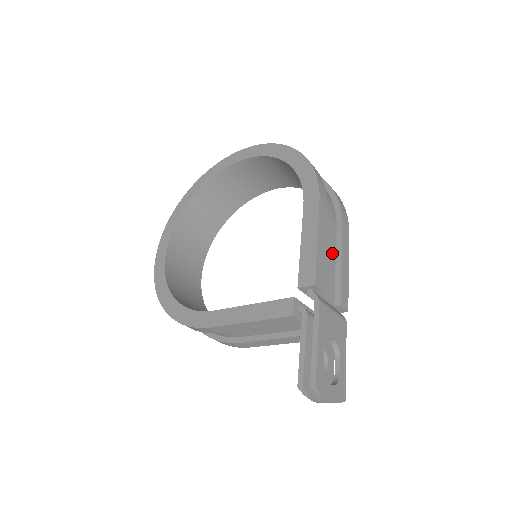
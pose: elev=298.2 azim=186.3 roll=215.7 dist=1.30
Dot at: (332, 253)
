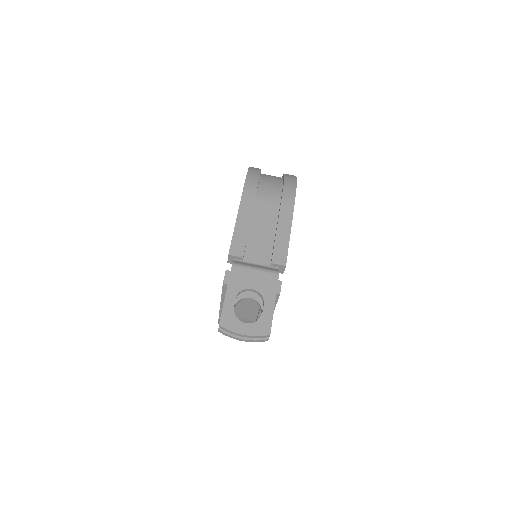
Dot at: (270, 227)
